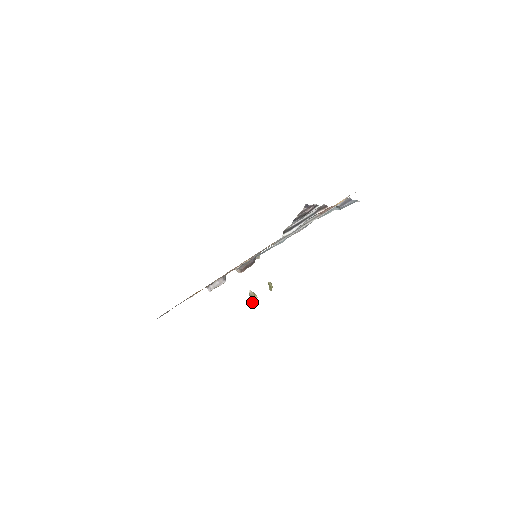
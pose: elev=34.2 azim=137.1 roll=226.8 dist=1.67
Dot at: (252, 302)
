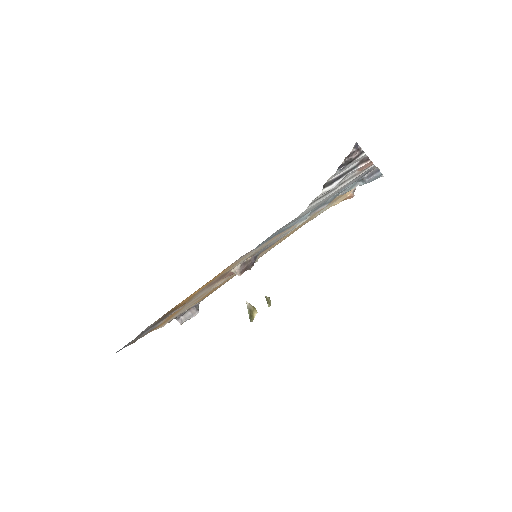
Dot at: (251, 318)
